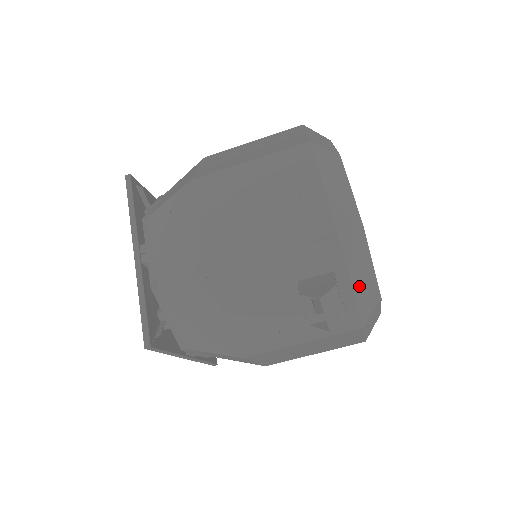
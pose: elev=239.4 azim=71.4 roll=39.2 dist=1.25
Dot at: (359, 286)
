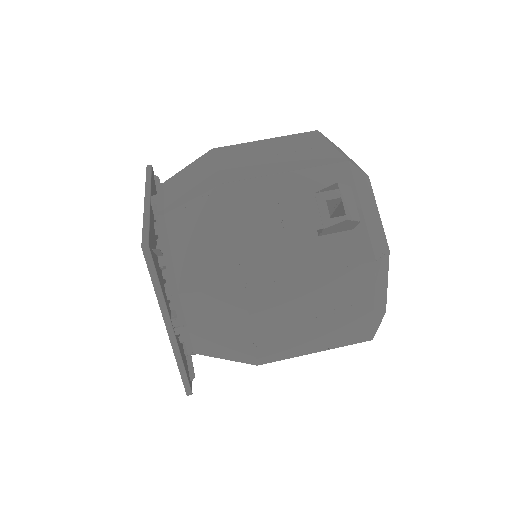
Dot at: (369, 219)
